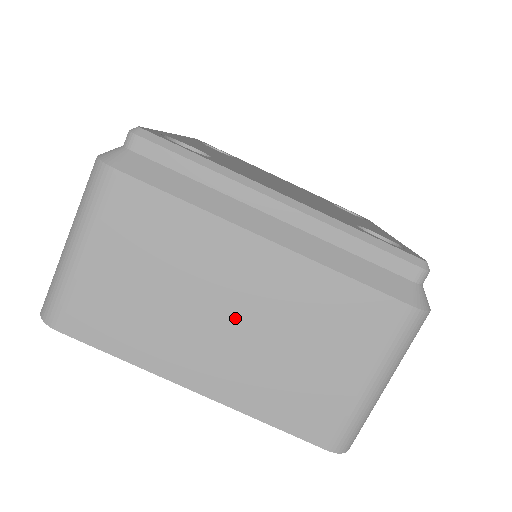
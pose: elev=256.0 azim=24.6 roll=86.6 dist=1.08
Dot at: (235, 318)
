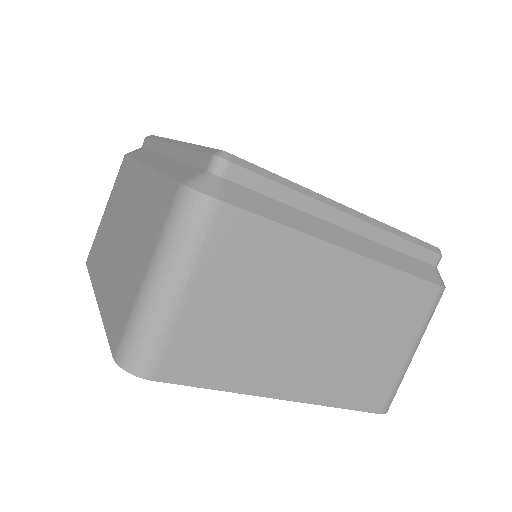
Dot at: (122, 232)
